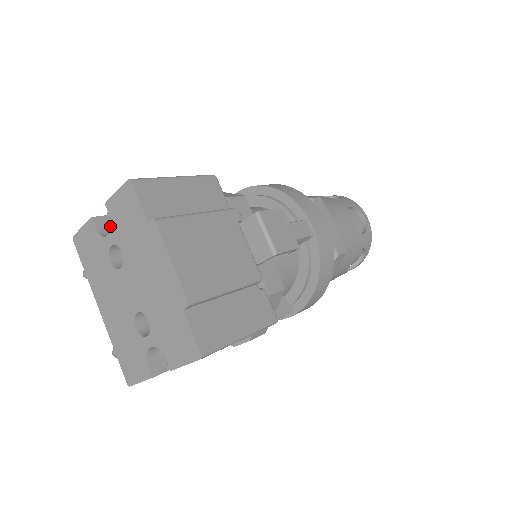
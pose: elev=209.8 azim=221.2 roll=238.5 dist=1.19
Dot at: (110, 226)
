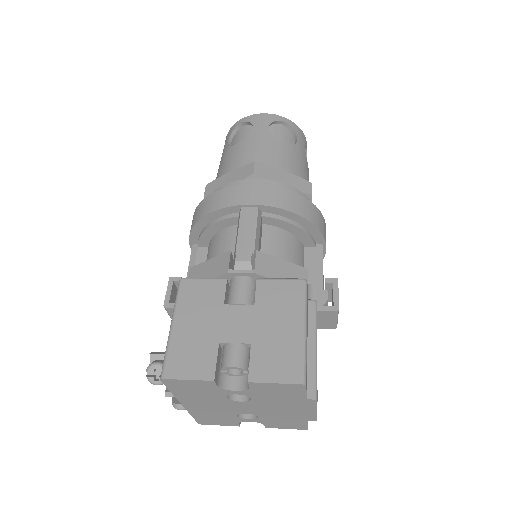
Dot at: (224, 372)
